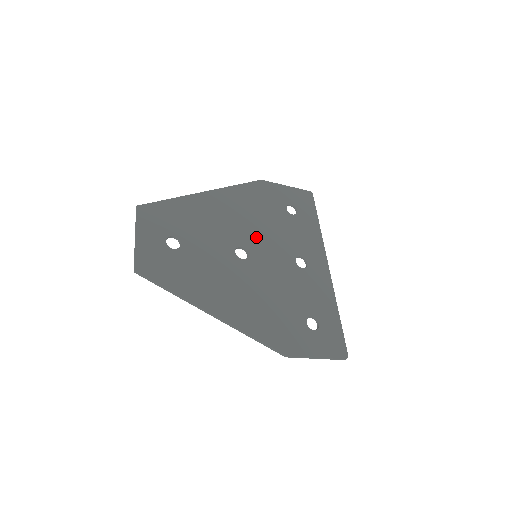
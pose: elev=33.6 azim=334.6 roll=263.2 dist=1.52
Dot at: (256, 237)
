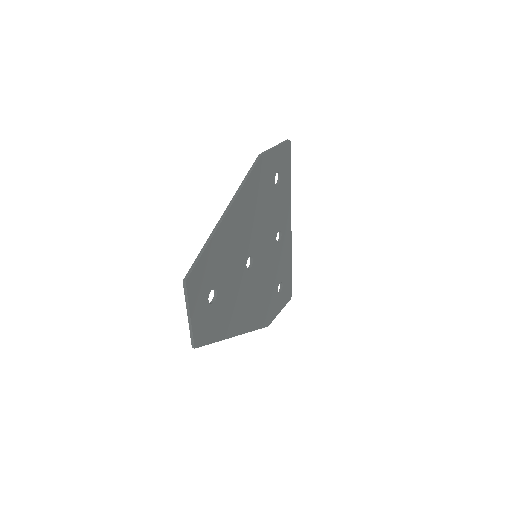
Dot at: (257, 236)
